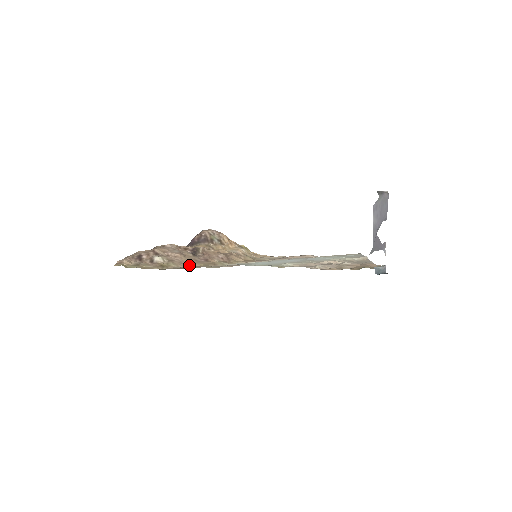
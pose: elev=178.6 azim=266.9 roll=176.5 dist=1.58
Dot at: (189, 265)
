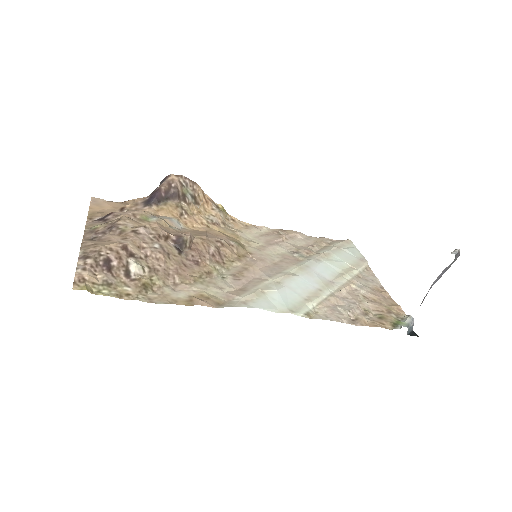
Dot at: (181, 282)
